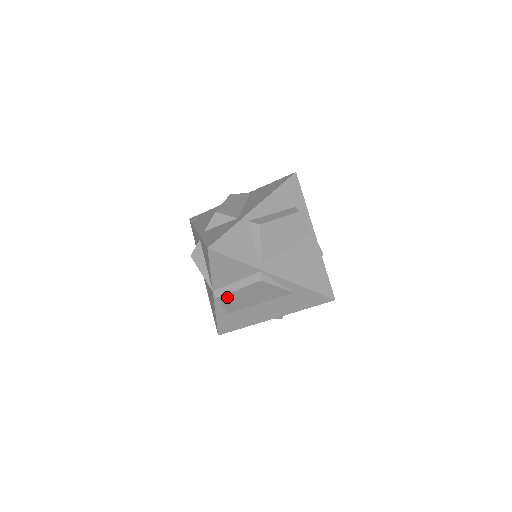
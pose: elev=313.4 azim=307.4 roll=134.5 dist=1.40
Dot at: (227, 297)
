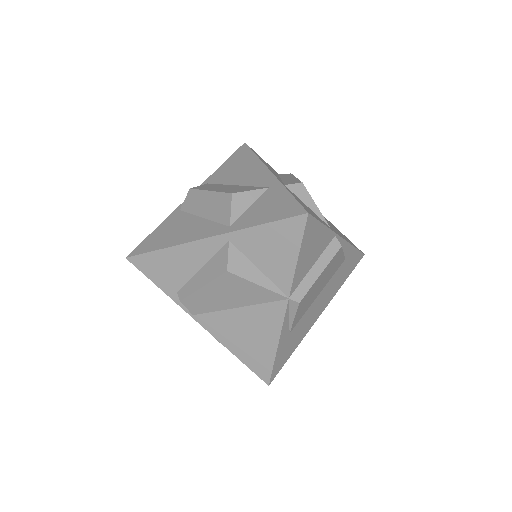
Dot at: (306, 296)
